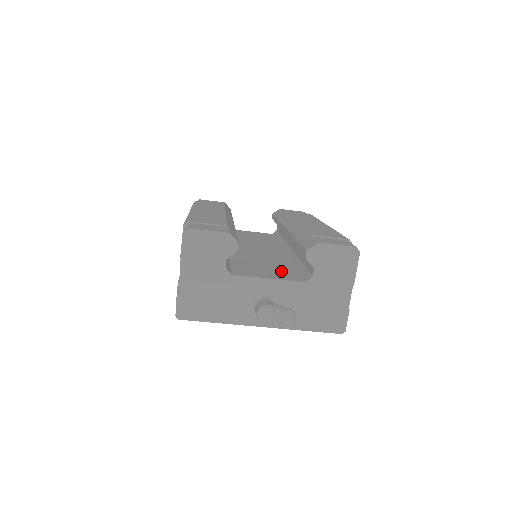
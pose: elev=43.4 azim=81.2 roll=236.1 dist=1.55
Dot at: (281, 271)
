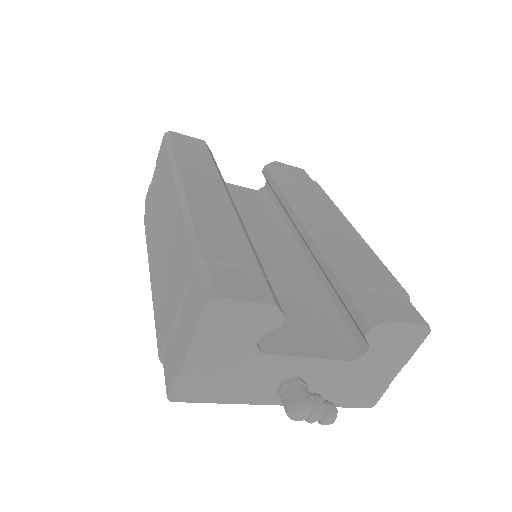
Dot at: (313, 326)
